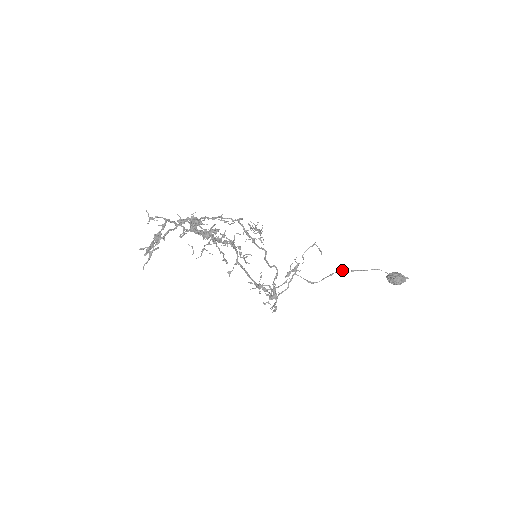
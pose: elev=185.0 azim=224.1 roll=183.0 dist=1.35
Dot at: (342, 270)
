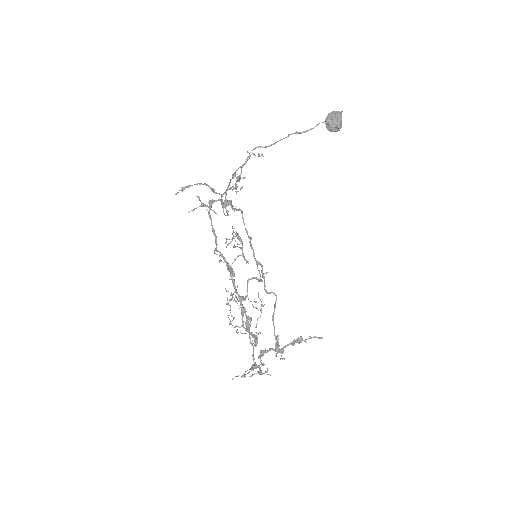
Dot at: occluded
